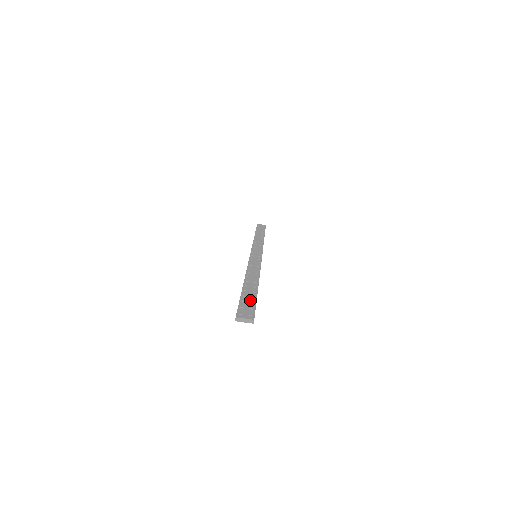
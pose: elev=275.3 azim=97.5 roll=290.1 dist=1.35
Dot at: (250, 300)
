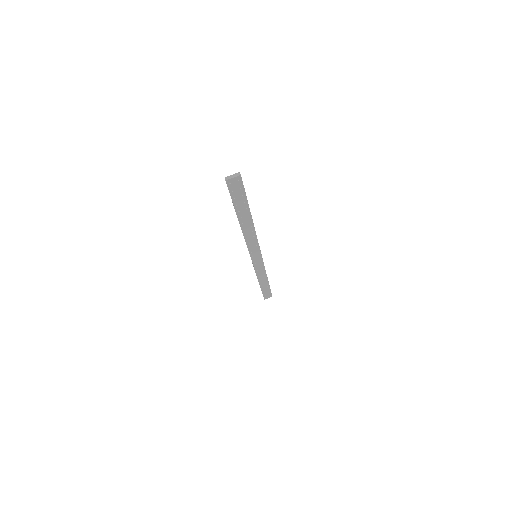
Dot at: (240, 196)
